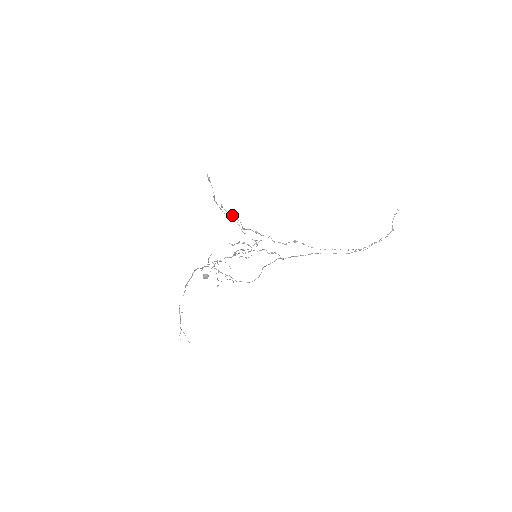
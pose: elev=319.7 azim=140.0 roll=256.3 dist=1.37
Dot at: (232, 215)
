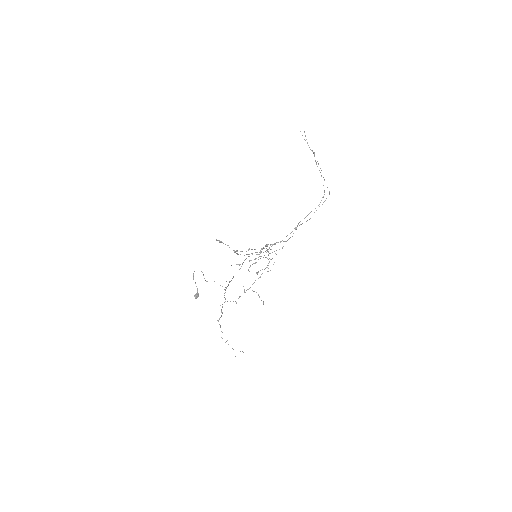
Dot at: (248, 250)
